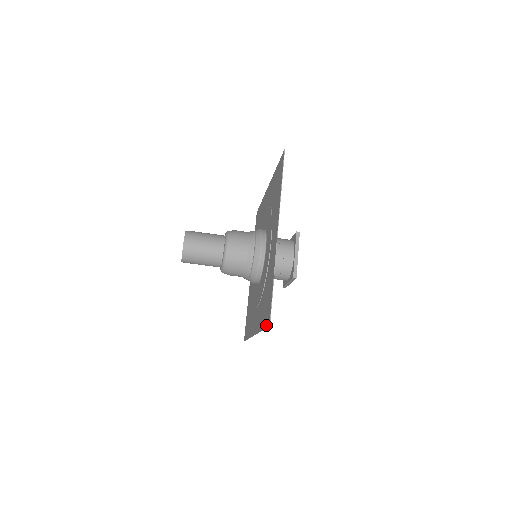
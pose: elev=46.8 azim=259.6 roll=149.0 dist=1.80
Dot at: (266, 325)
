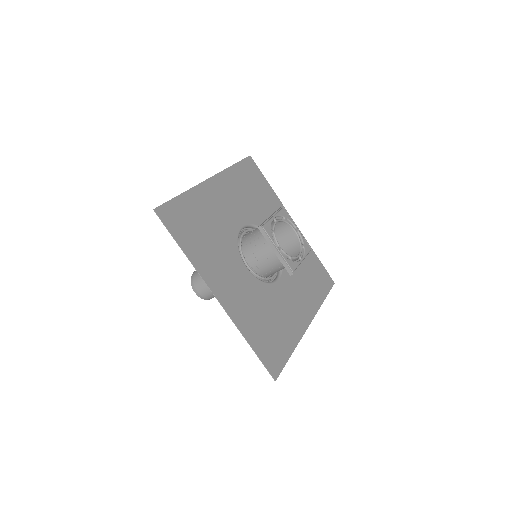
Dot at: (280, 367)
